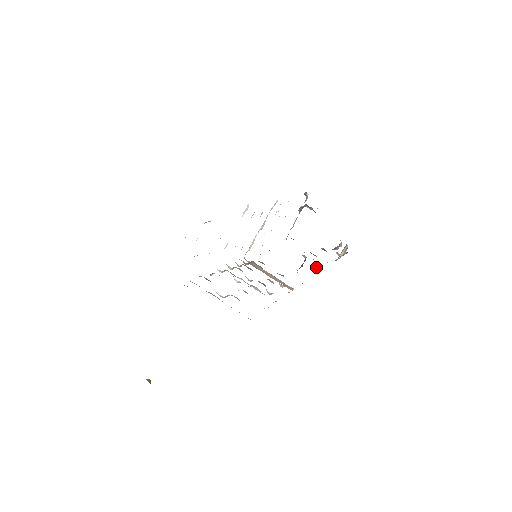
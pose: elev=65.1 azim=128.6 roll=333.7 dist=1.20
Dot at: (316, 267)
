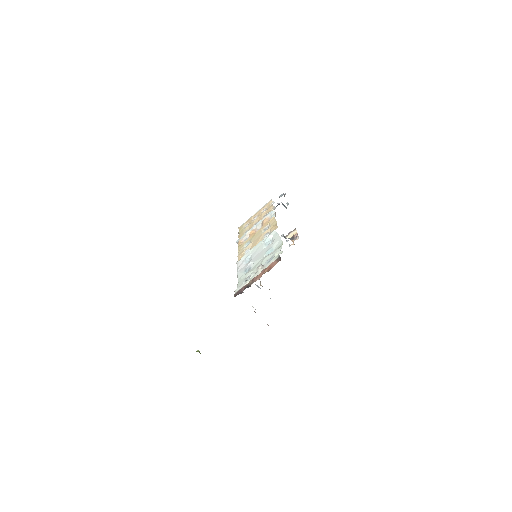
Dot at: occluded
